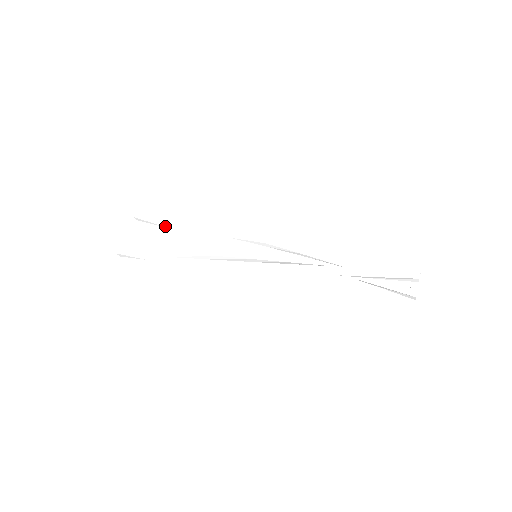
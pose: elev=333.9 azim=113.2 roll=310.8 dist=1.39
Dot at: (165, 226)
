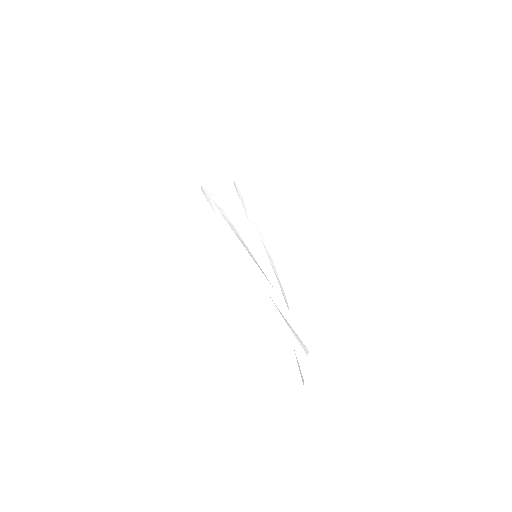
Dot at: (241, 200)
